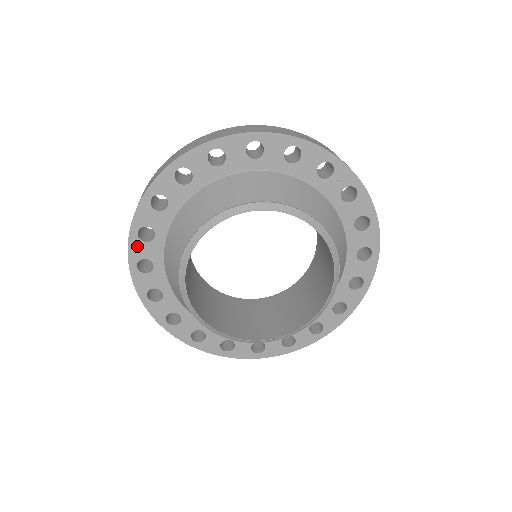
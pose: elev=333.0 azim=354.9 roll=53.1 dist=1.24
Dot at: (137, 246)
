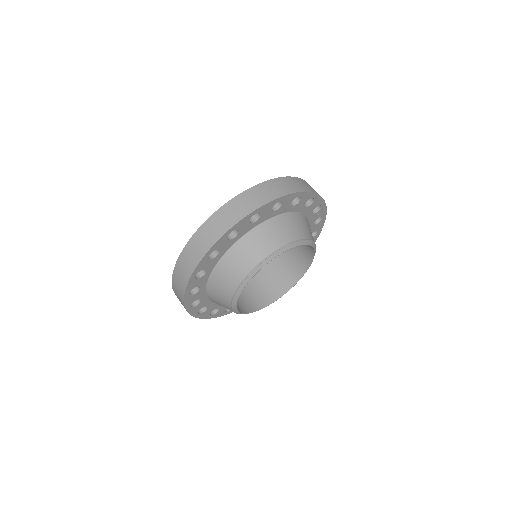
Dot at: (204, 263)
